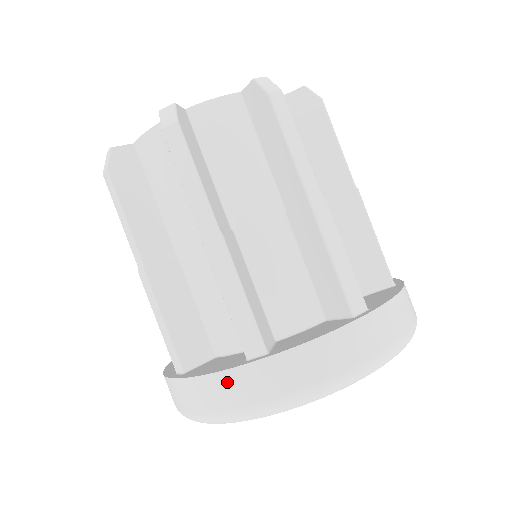
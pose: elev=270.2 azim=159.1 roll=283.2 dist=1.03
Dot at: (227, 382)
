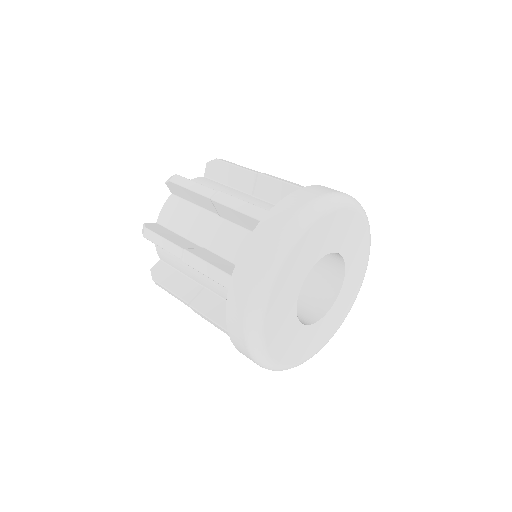
Dot at: (231, 311)
